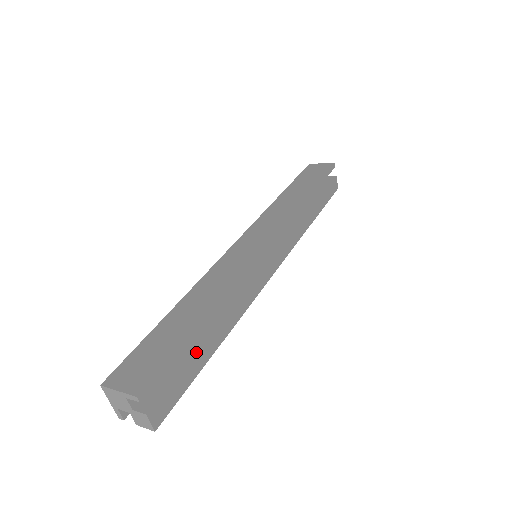
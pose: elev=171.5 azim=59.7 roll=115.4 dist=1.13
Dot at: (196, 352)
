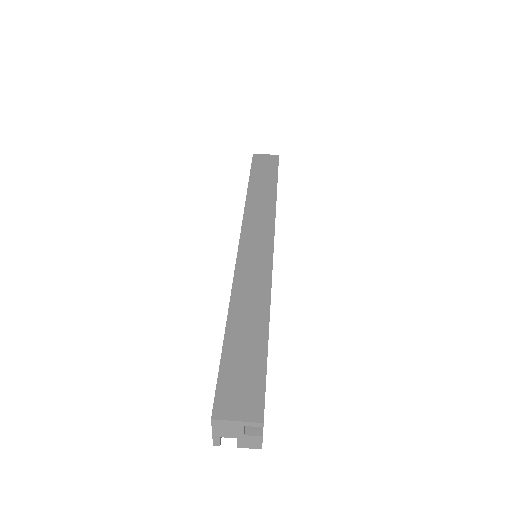
Dot at: occluded
